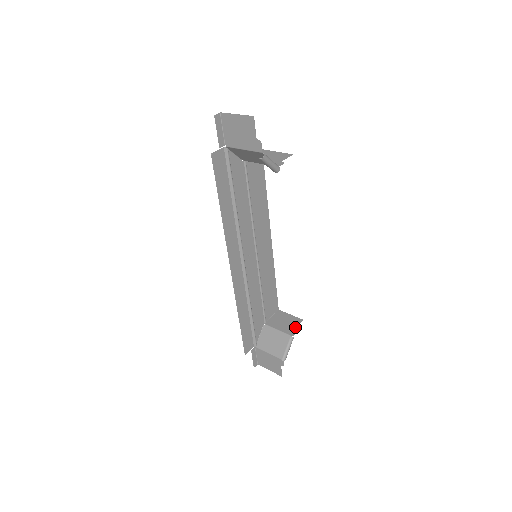
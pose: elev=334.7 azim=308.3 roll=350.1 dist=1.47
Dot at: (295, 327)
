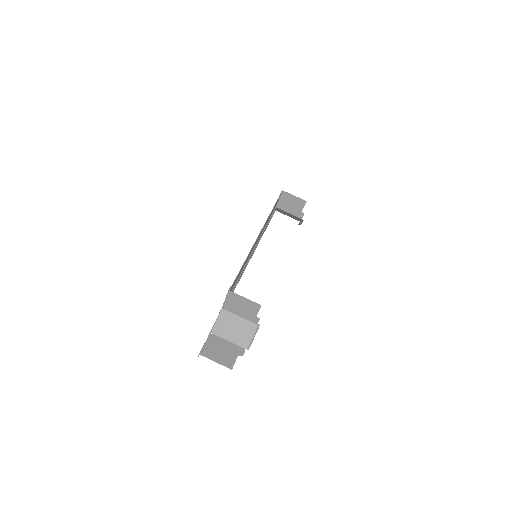
Dot at: occluded
